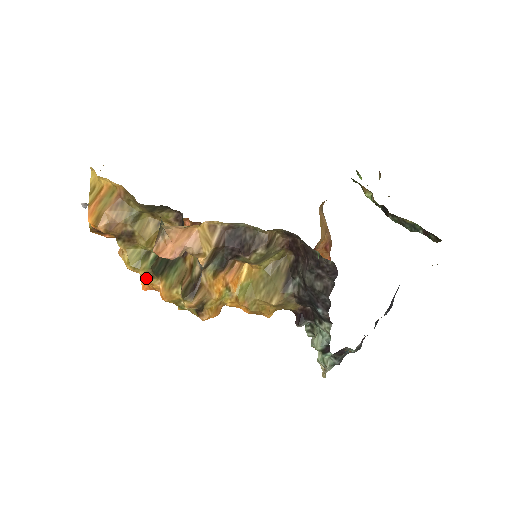
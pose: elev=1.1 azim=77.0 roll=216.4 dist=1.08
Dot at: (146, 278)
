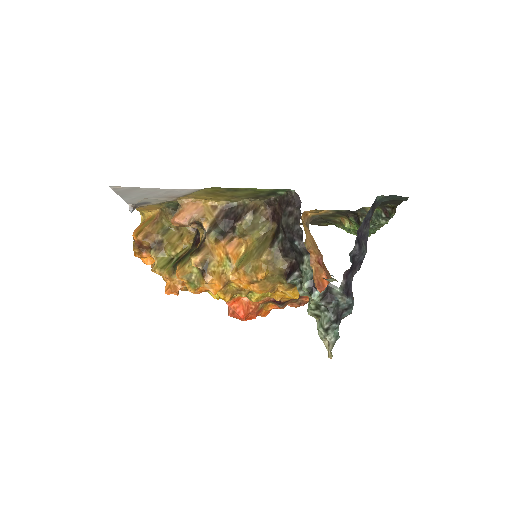
Dot at: (168, 275)
